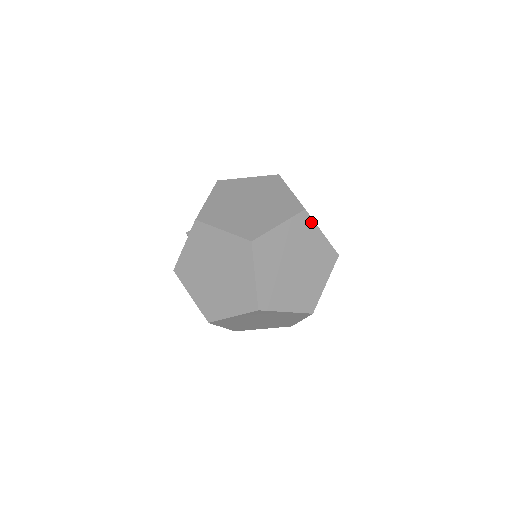
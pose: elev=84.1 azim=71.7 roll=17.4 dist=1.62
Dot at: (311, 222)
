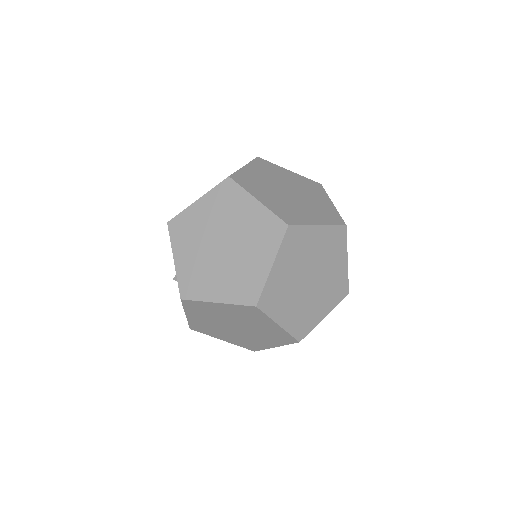
Dot at: (302, 229)
